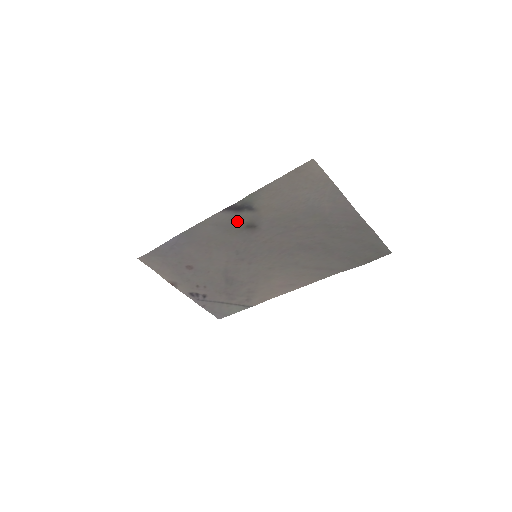
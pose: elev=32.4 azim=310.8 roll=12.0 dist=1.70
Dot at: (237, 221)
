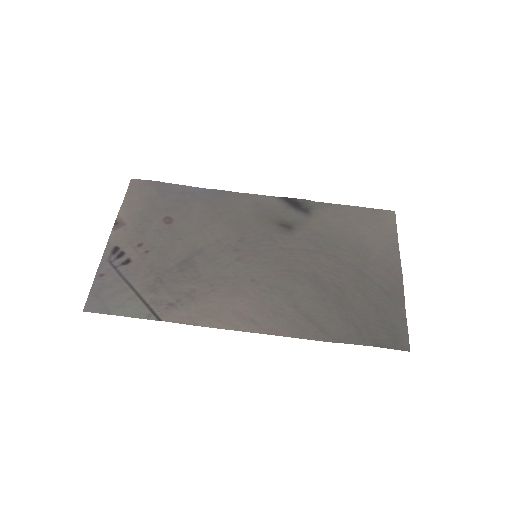
Dot at: (280, 213)
